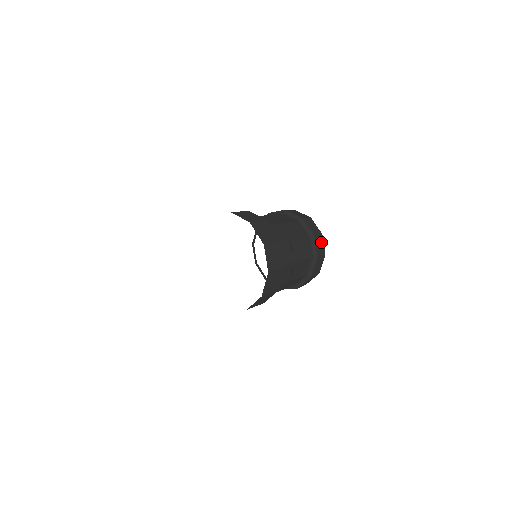
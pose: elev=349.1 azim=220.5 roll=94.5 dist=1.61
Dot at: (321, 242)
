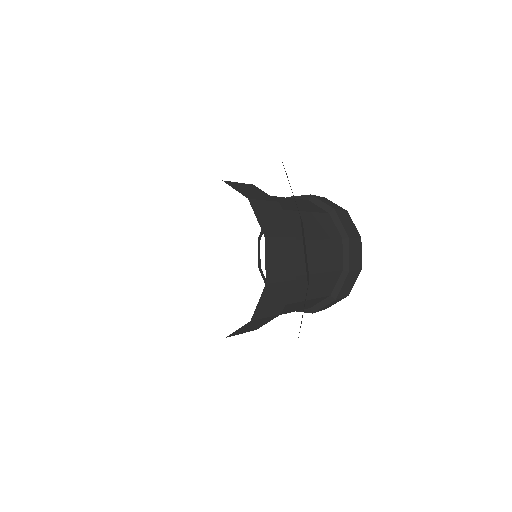
Dot at: (349, 220)
